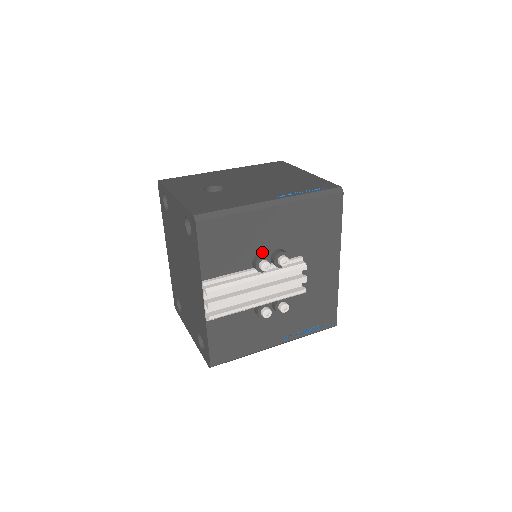
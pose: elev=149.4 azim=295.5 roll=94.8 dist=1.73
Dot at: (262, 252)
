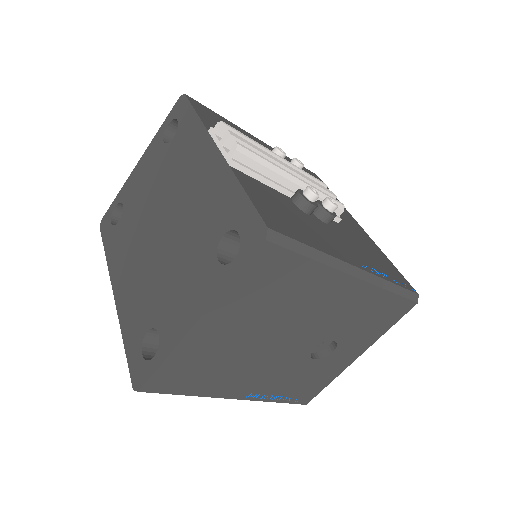
Dot at: occluded
